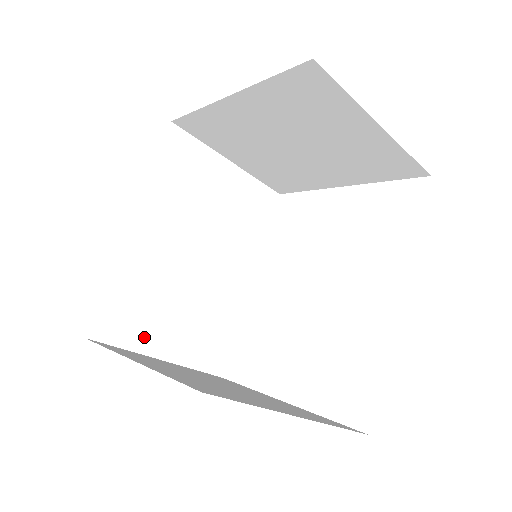
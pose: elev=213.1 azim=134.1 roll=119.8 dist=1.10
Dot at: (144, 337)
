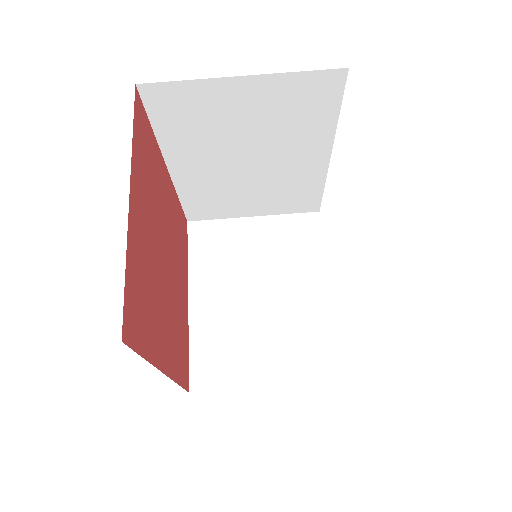
Dot at: occluded
